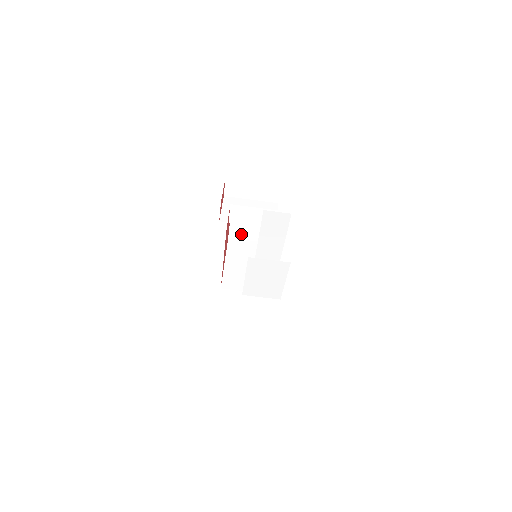
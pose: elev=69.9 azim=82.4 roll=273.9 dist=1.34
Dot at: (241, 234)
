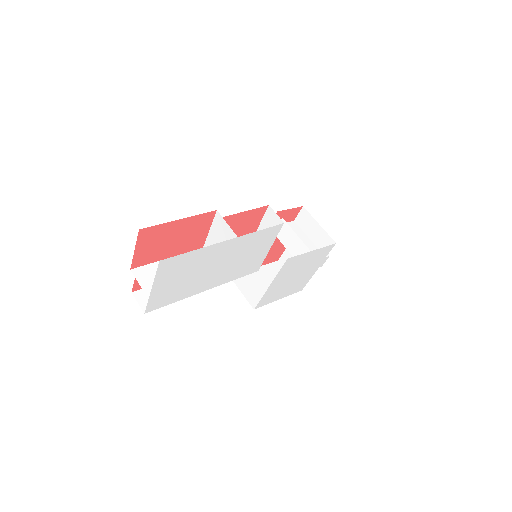
Dot at: occluded
